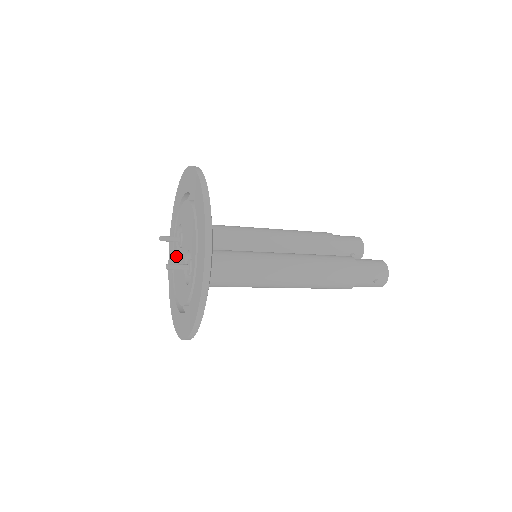
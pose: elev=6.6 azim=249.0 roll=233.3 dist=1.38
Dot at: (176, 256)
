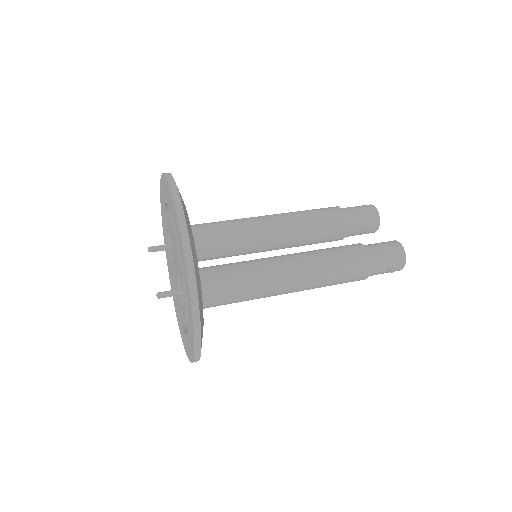
Dot at: (170, 260)
